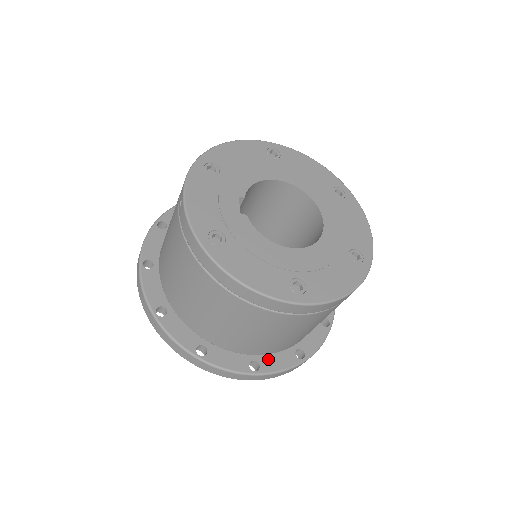
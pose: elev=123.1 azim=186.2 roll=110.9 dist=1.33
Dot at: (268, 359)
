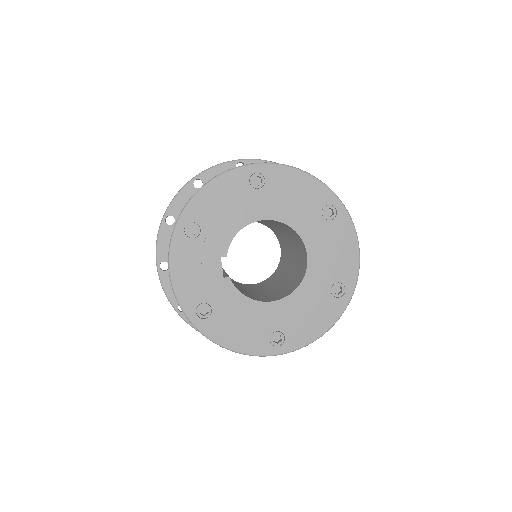
Dot at: occluded
